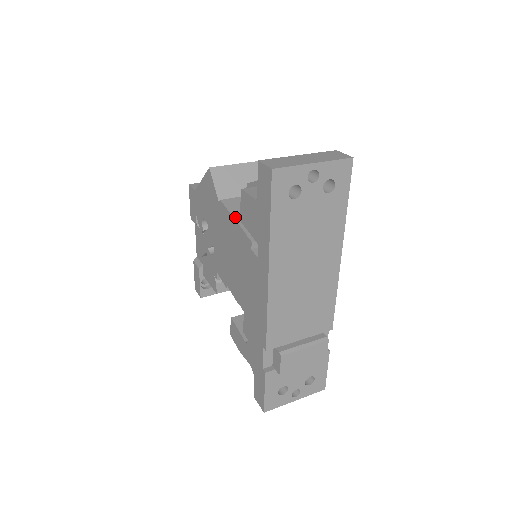
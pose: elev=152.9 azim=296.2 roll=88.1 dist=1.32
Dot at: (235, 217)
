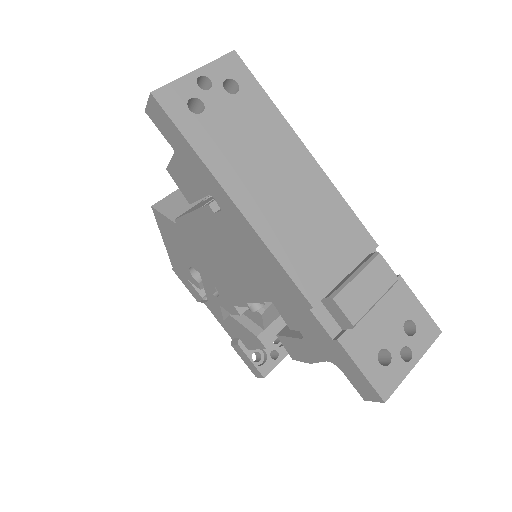
Dot at: (189, 212)
